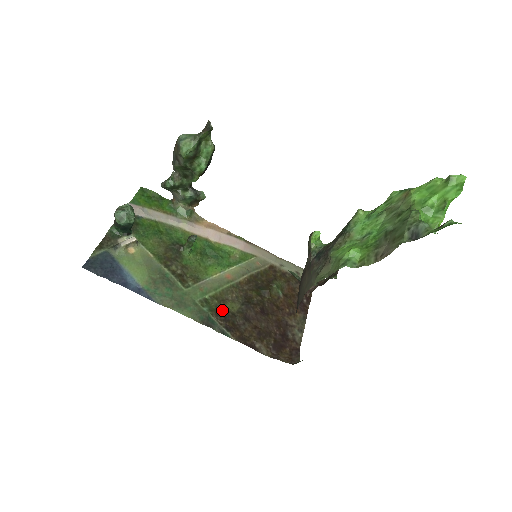
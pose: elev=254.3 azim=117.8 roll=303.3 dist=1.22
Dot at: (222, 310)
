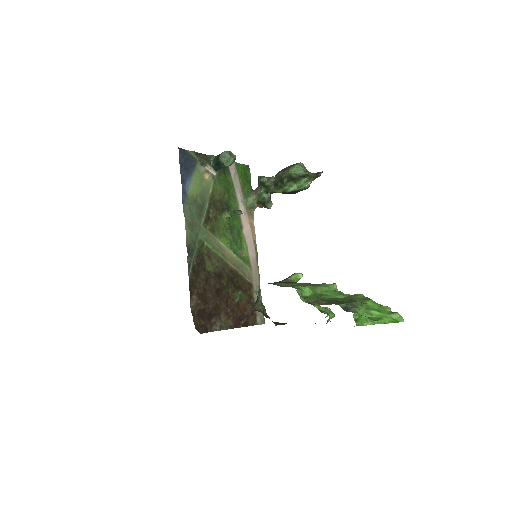
Dot at: (203, 259)
